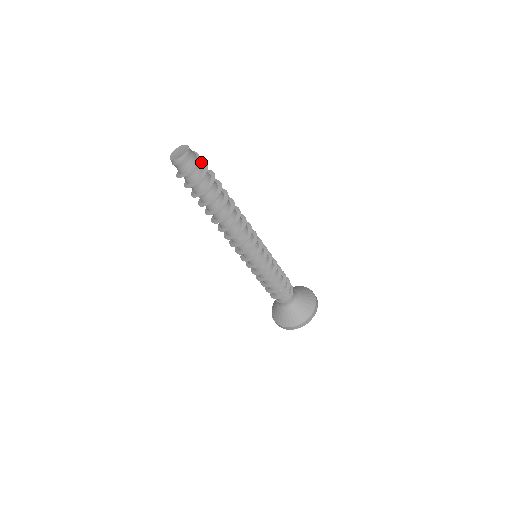
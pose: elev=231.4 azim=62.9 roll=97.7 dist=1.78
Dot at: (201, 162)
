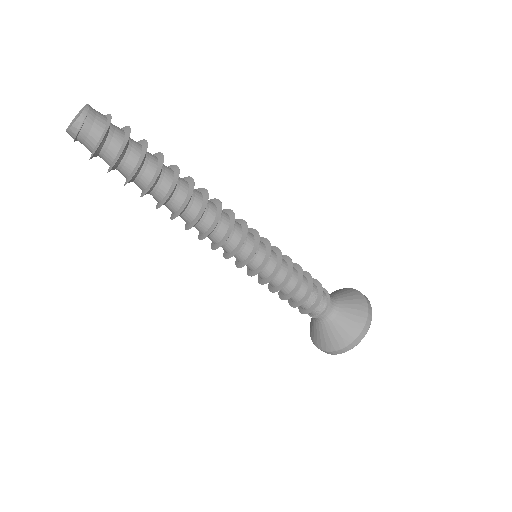
Dot at: occluded
